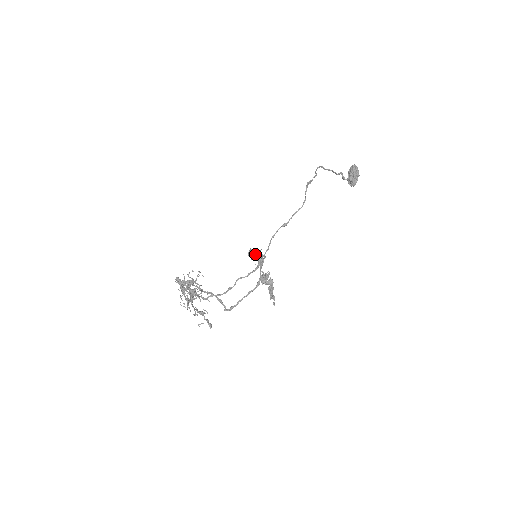
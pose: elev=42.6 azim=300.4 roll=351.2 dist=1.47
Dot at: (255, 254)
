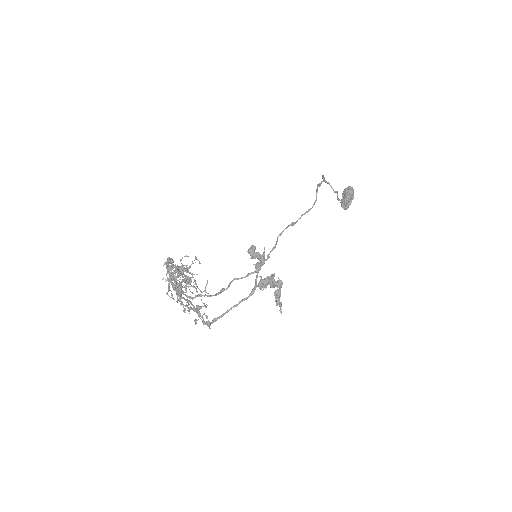
Dot at: (257, 252)
